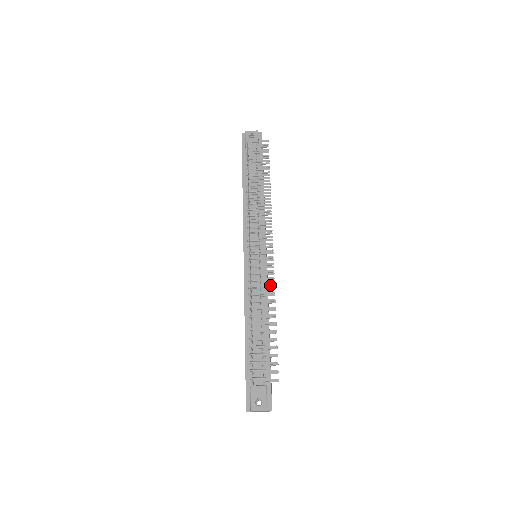
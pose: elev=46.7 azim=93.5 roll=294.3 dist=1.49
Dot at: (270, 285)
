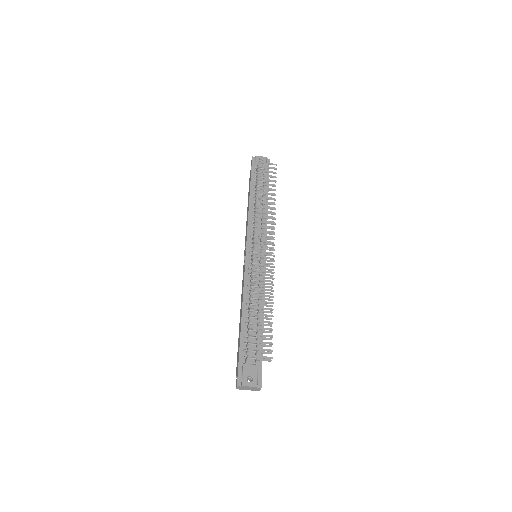
Dot at: (270, 277)
